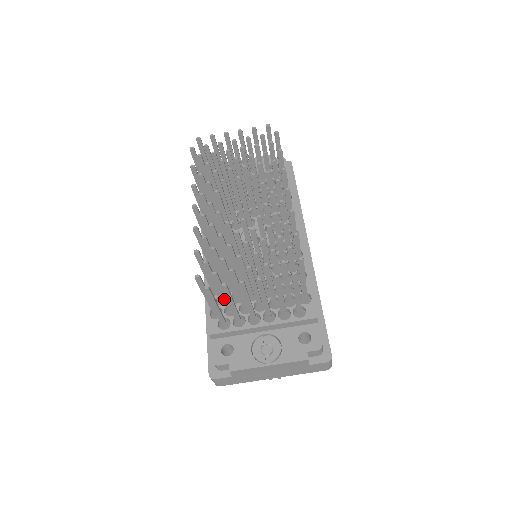
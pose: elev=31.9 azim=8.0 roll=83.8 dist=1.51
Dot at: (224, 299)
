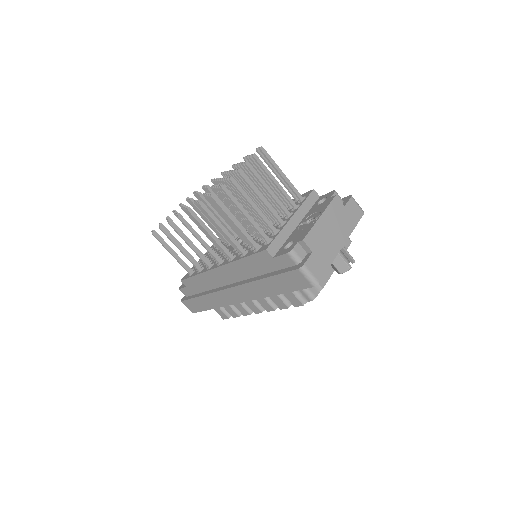
Dot at: occluded
